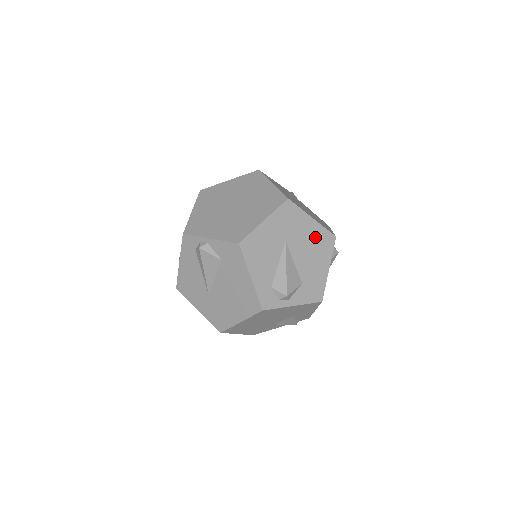
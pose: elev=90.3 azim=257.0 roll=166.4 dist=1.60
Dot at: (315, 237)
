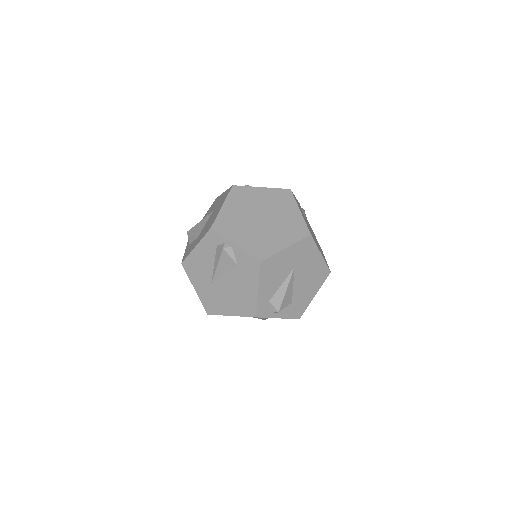
Dot at: (316, 269)
